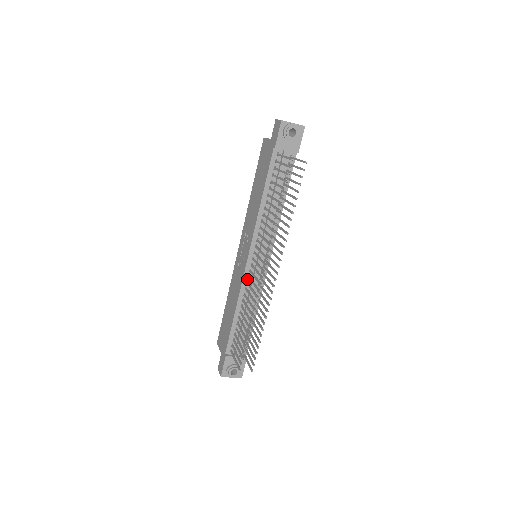
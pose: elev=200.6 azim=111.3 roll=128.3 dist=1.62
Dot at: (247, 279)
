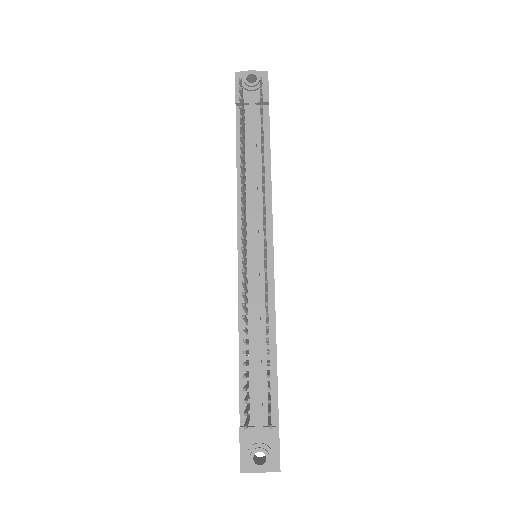
Dot at: occluded
